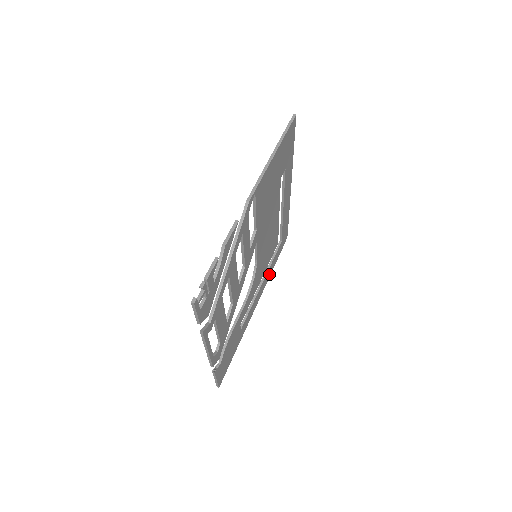
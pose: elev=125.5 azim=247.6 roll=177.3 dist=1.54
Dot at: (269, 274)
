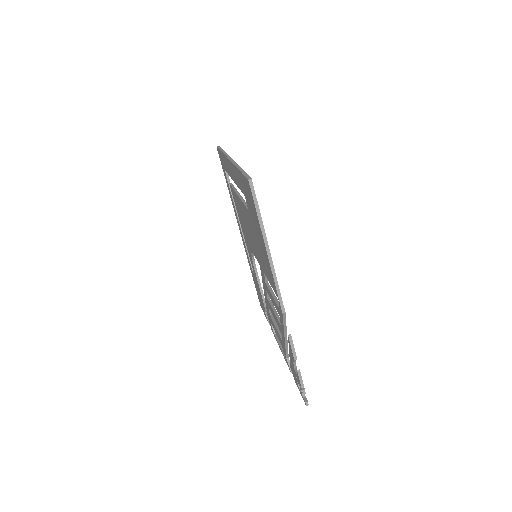
Dot at: occluded
